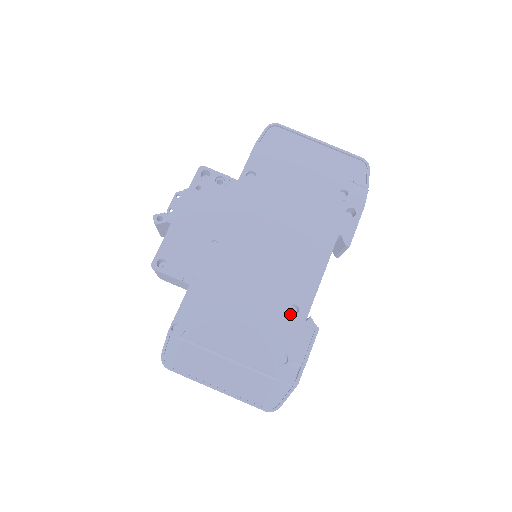
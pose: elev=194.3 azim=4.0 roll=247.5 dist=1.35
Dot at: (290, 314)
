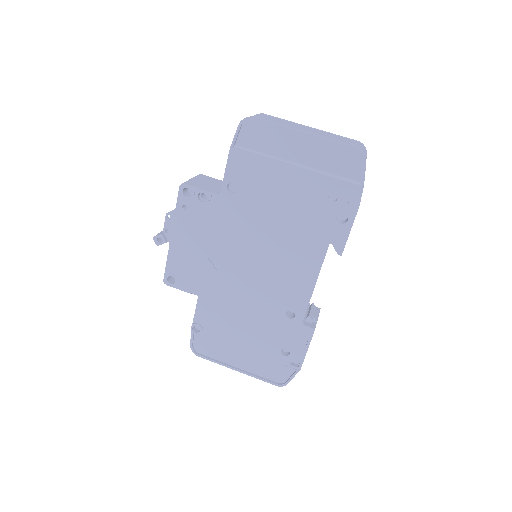
Dot at: (287, 318)
